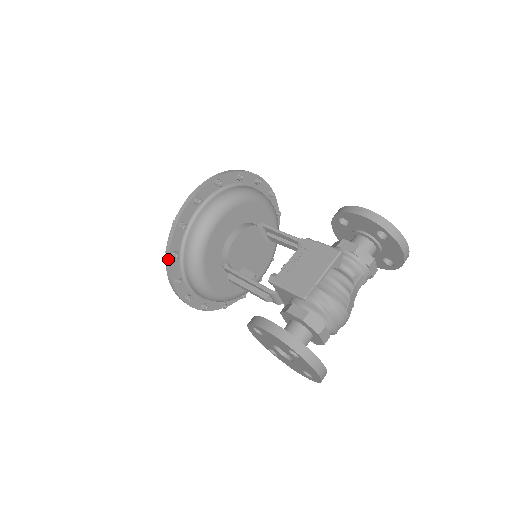
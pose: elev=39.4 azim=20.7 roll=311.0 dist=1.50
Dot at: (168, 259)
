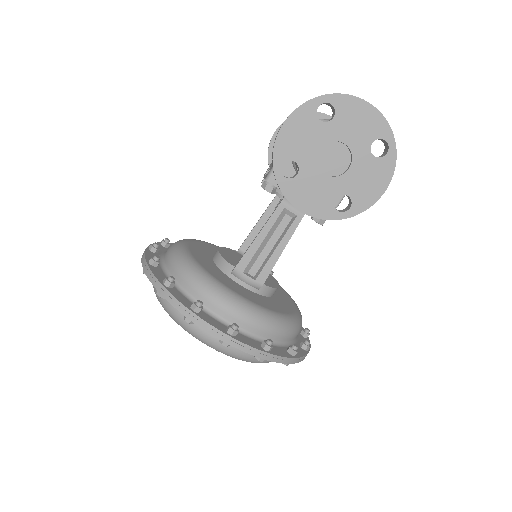
Dot at: (164, 290)
